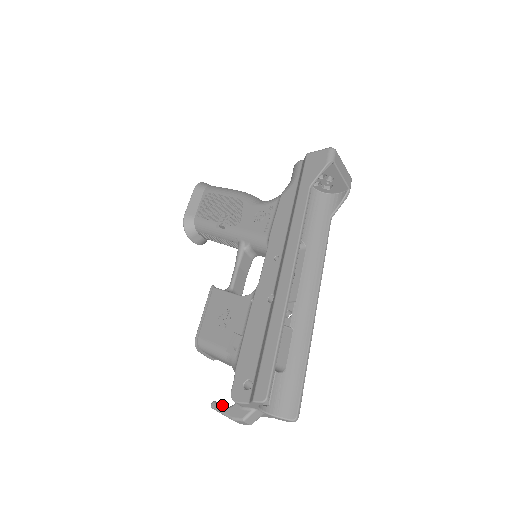
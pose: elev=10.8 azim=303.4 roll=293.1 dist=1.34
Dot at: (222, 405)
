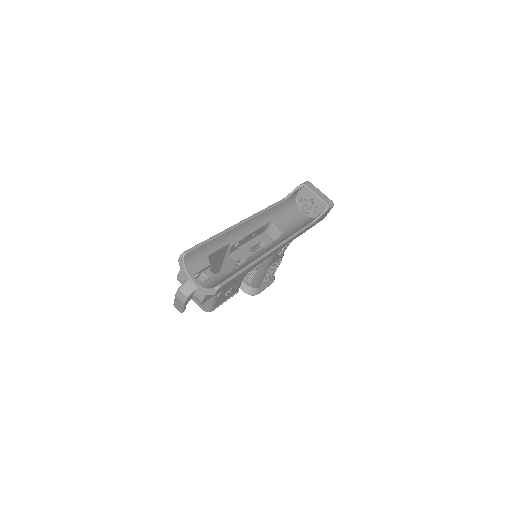
Dot at: occluded
